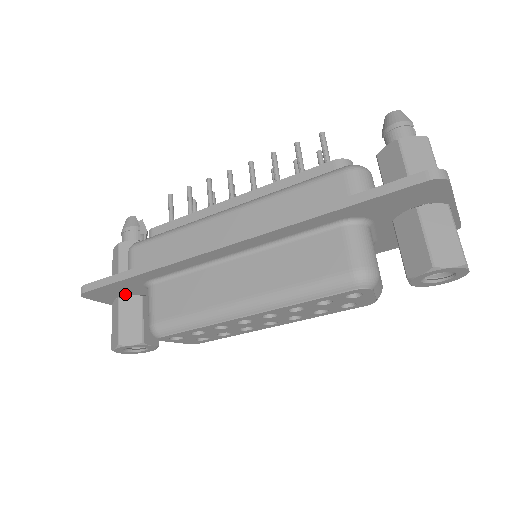
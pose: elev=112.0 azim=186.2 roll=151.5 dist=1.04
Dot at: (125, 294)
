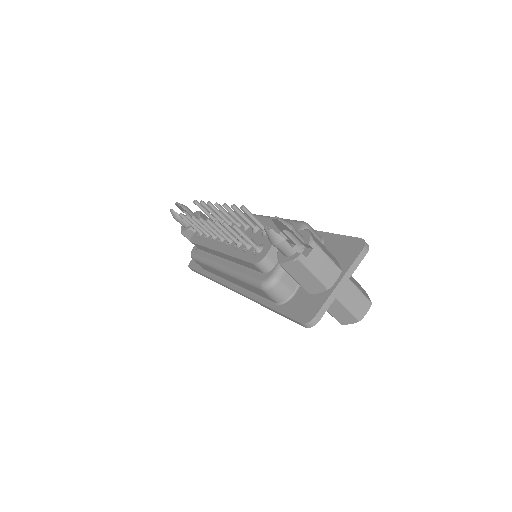
Dot at: occluded
